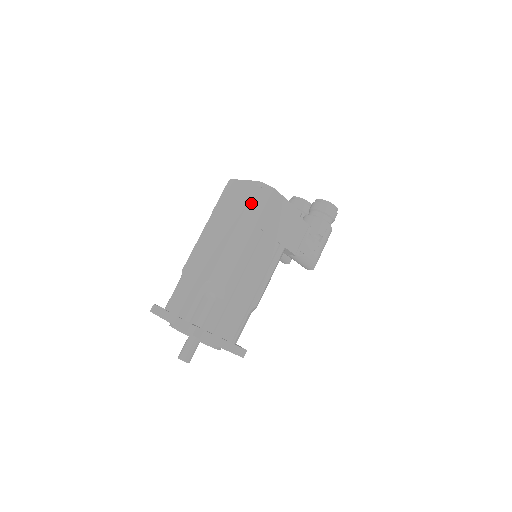
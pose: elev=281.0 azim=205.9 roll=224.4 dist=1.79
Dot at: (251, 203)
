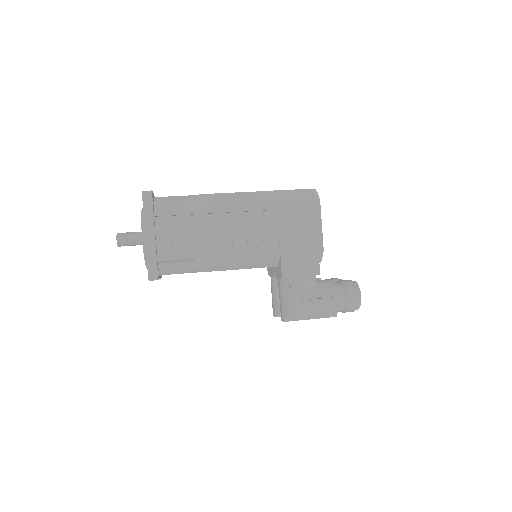
Dot at: (292, 191)
